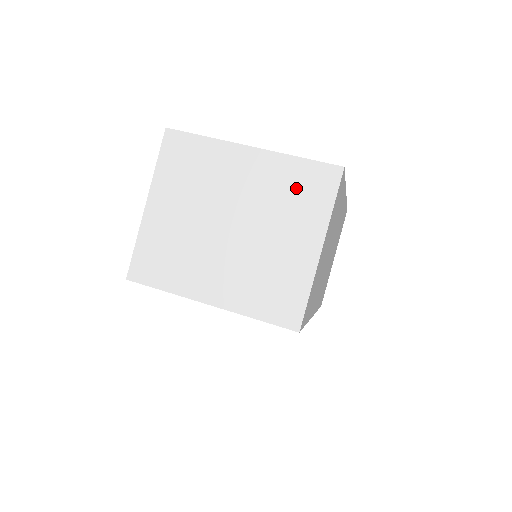
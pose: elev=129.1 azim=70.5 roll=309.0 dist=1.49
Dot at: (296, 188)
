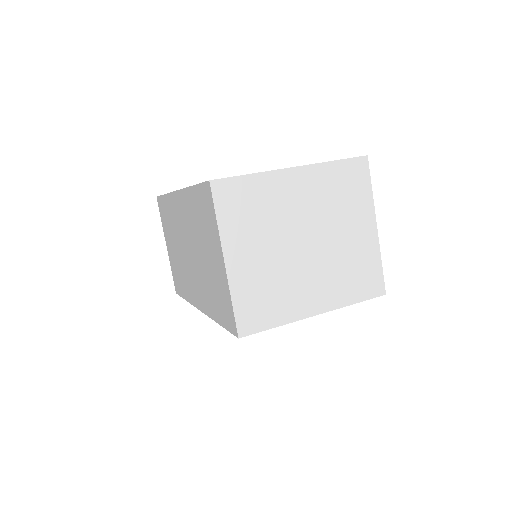
Dot at: (342, 187)
